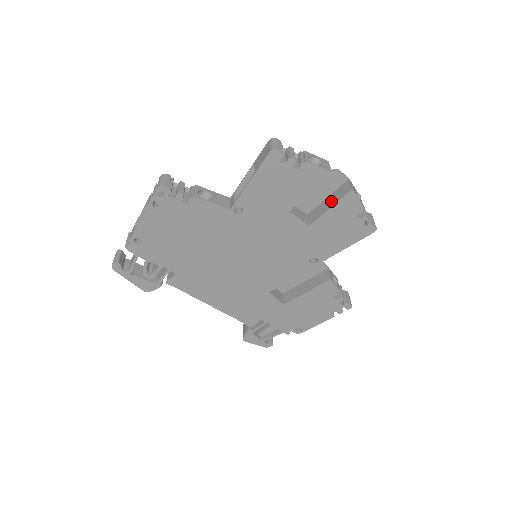
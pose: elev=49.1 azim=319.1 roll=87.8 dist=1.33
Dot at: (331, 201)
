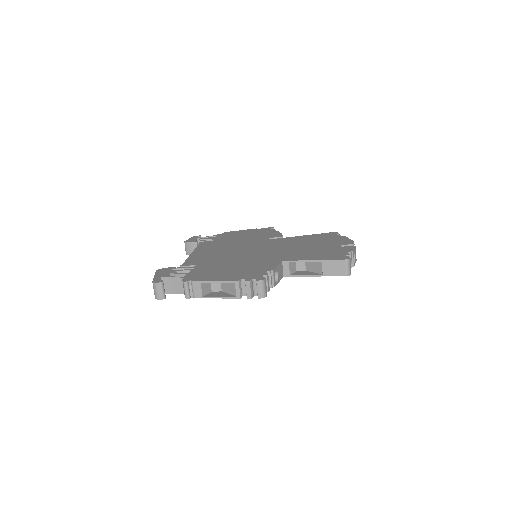
Dot at: occluded
